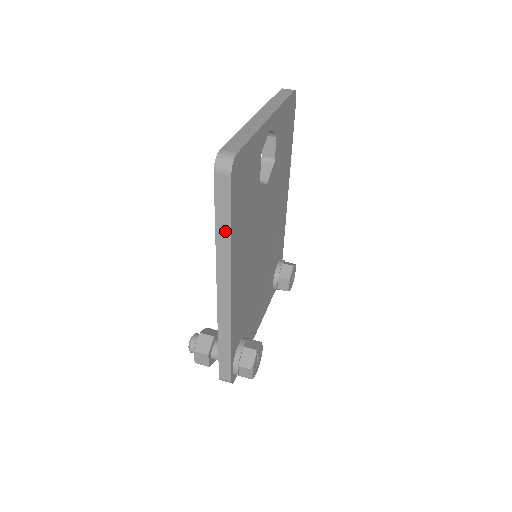
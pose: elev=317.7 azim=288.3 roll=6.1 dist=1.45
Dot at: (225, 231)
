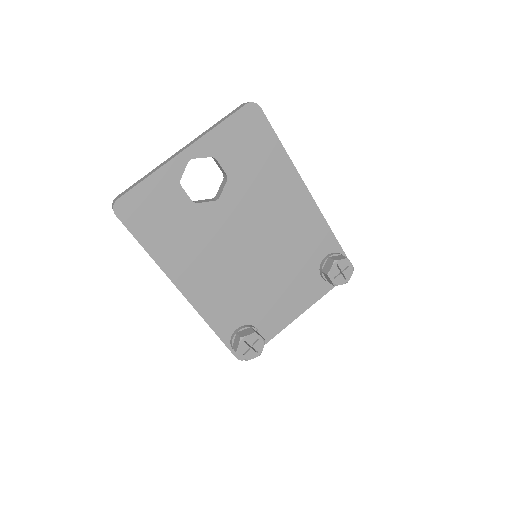
Dot at: (145, 249)
